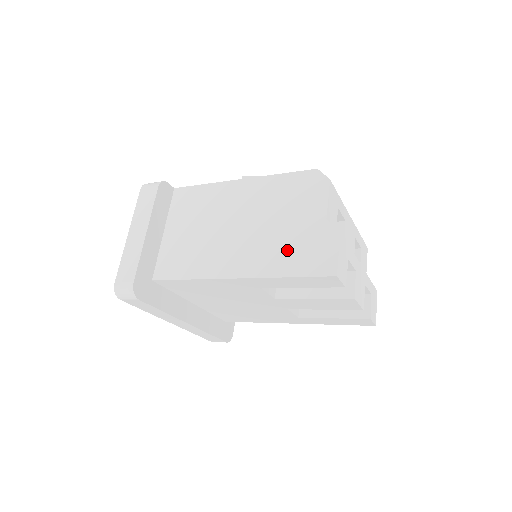
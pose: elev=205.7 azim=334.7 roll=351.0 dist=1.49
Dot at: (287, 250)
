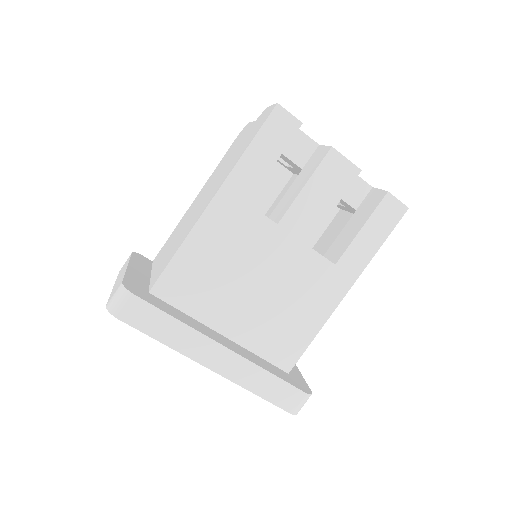
Dot at: (240, 151)
